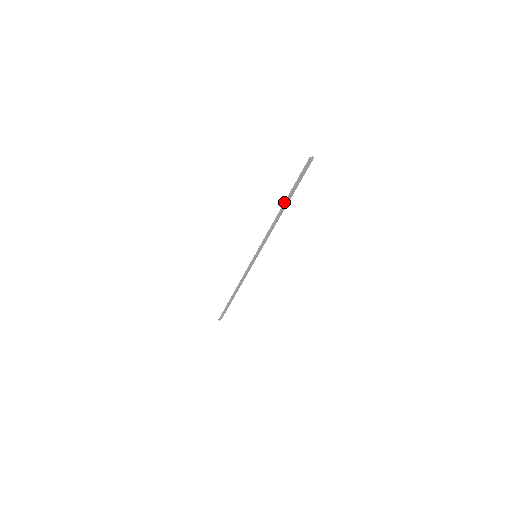
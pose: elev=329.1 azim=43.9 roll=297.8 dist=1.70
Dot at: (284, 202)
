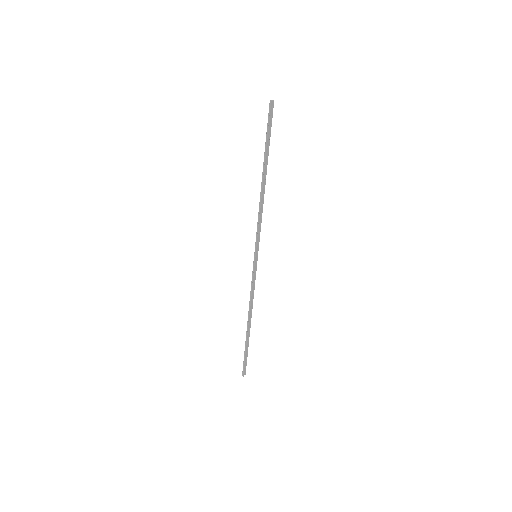
Dot at: (263, 167)
